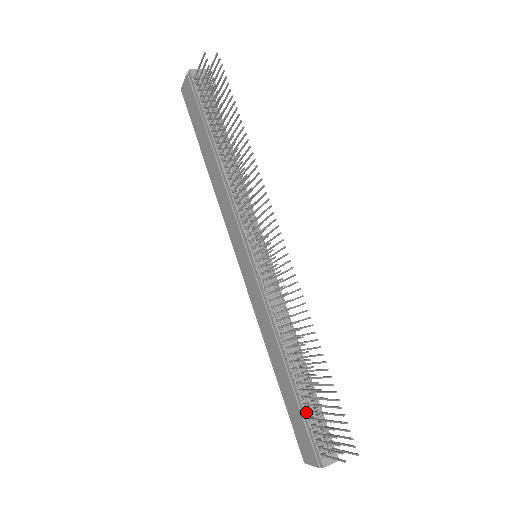
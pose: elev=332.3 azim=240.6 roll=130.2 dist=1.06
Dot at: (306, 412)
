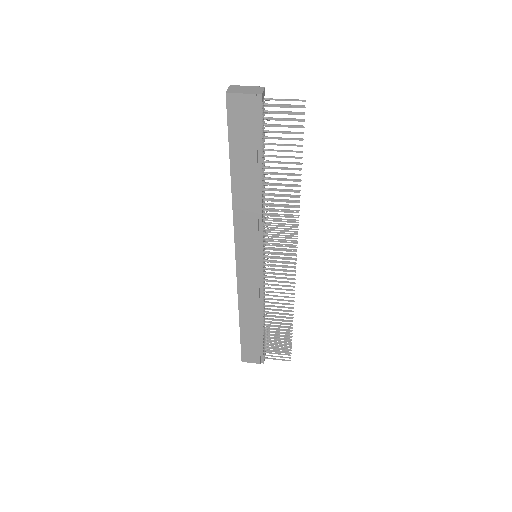
Dot at: (263, 341)
